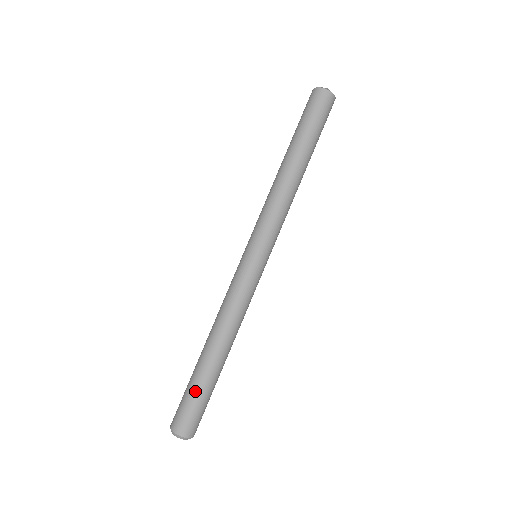
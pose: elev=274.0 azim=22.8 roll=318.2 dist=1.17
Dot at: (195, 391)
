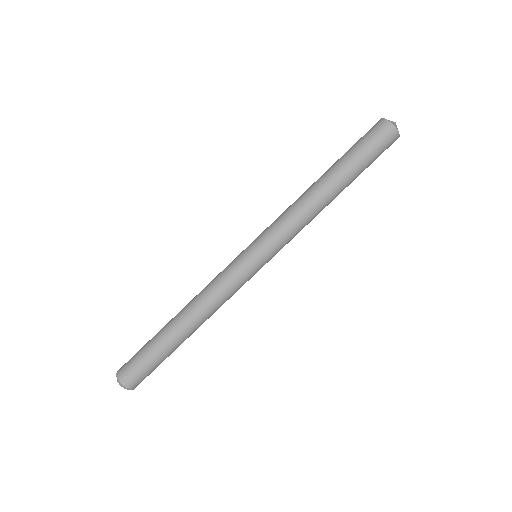
Dot at: (160, 361)
